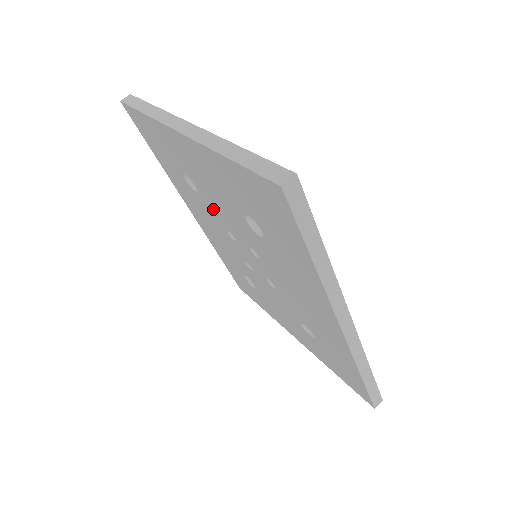
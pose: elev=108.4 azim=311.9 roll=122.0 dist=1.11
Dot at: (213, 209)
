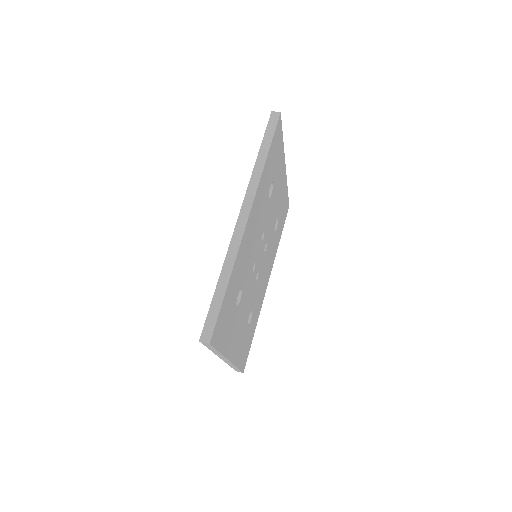
Dot at: occluded
